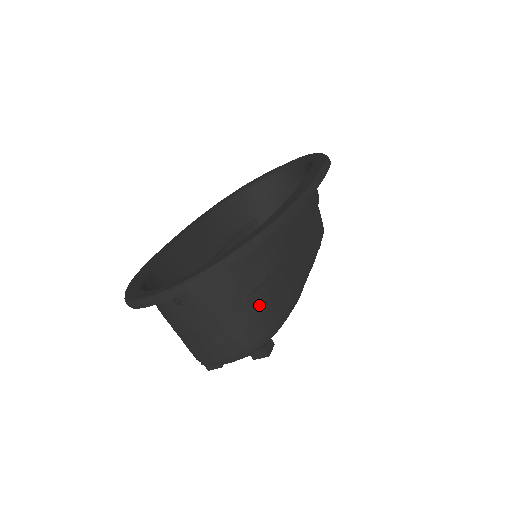
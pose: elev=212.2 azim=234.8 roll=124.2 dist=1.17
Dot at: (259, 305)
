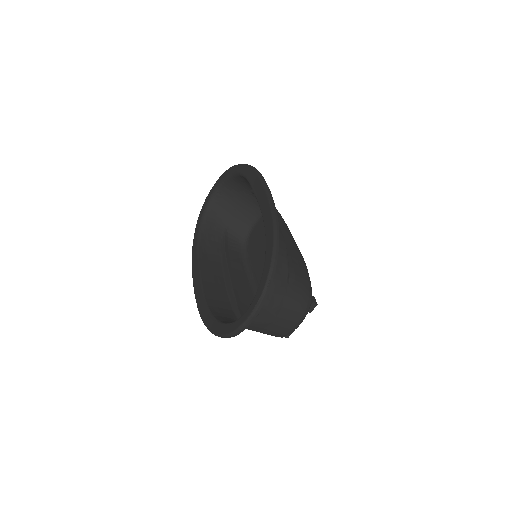
Dot at: (295, 283)
